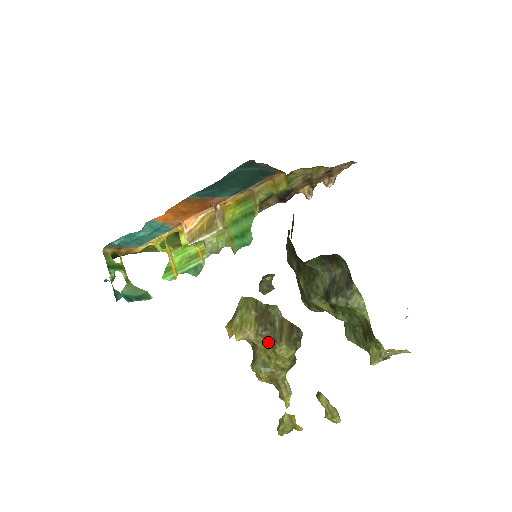
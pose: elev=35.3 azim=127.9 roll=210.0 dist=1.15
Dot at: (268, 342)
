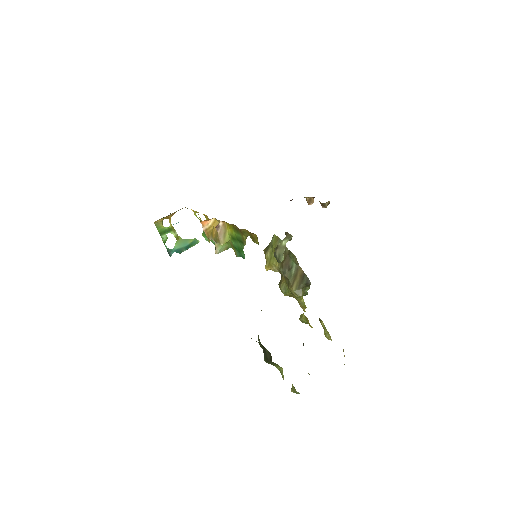
Dot at: (286, 281)
